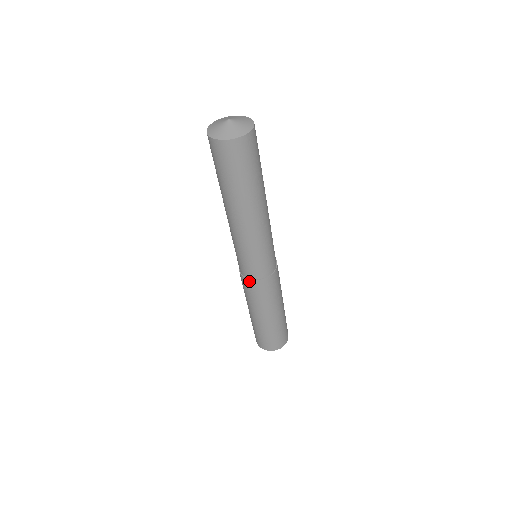
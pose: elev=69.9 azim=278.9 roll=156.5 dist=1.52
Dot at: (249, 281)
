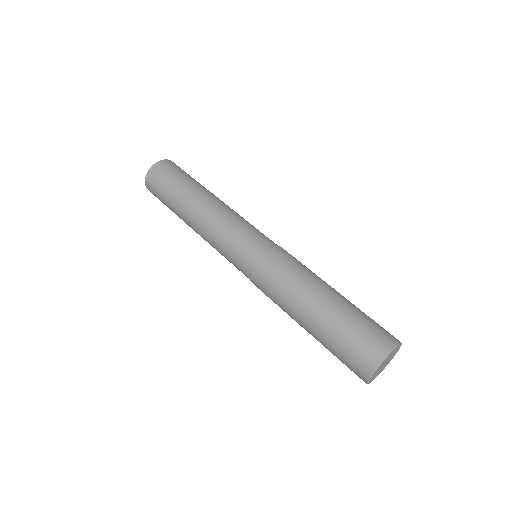
Dot at: (258, 266)
